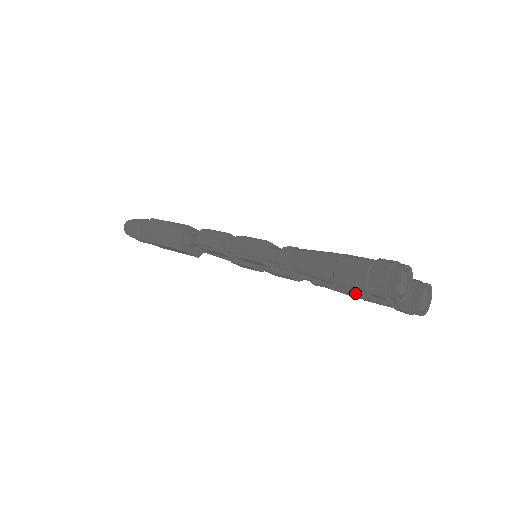
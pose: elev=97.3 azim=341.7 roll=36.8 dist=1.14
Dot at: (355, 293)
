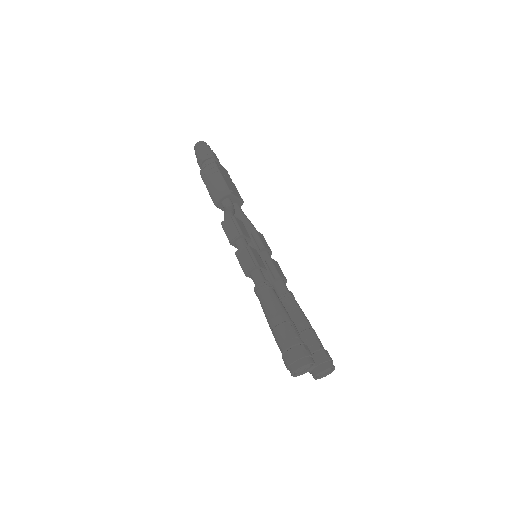
Dot at: occluded
